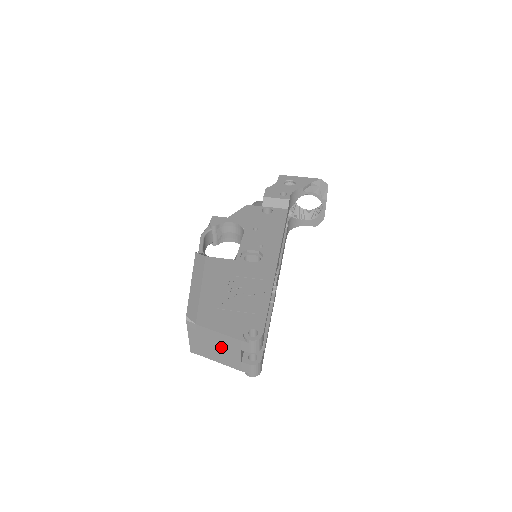
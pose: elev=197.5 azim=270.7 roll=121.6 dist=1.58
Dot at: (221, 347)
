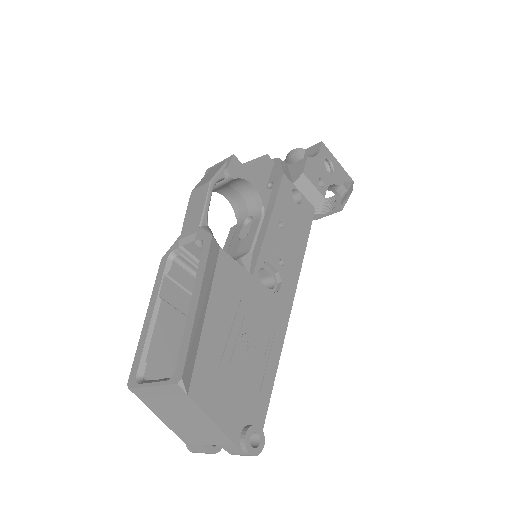
Dot at: (192, 424)
